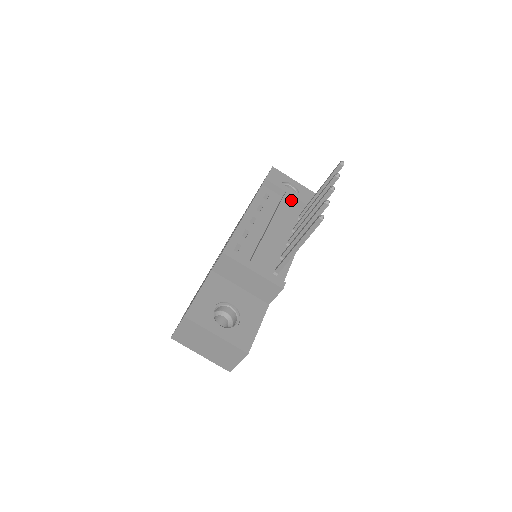
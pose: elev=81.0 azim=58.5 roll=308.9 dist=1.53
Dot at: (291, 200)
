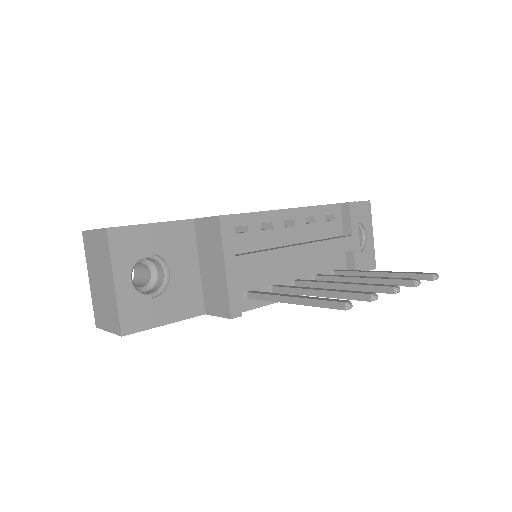
Dot at: (347, 248)
